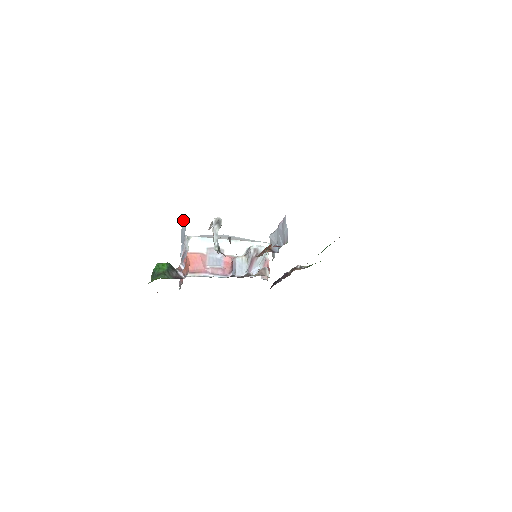
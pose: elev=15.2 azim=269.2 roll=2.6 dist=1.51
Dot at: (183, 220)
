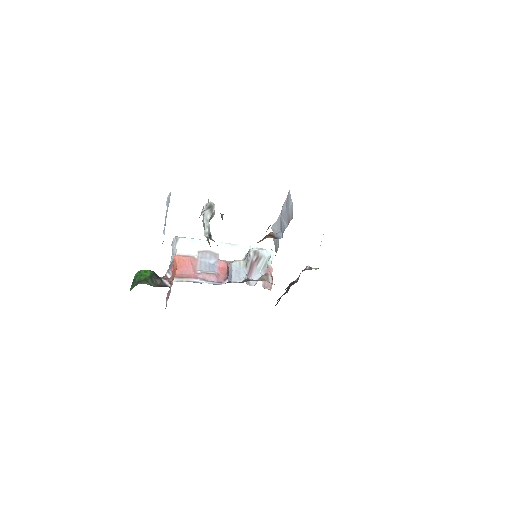
Dot at: (167, 198)
